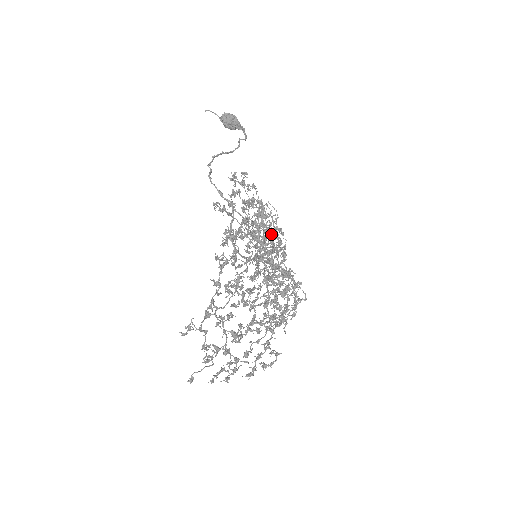
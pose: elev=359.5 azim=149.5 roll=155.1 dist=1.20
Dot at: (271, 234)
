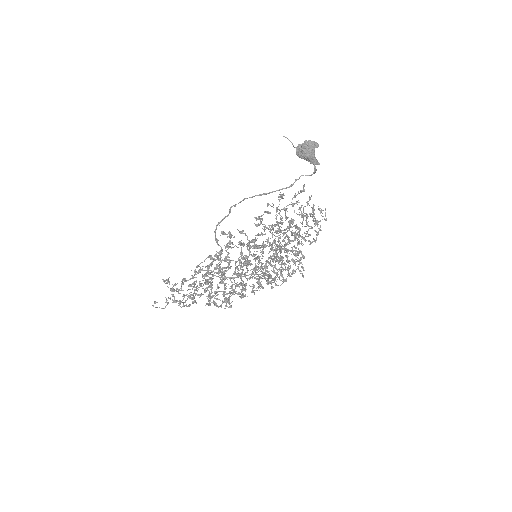
Dot at: (270, 257)
